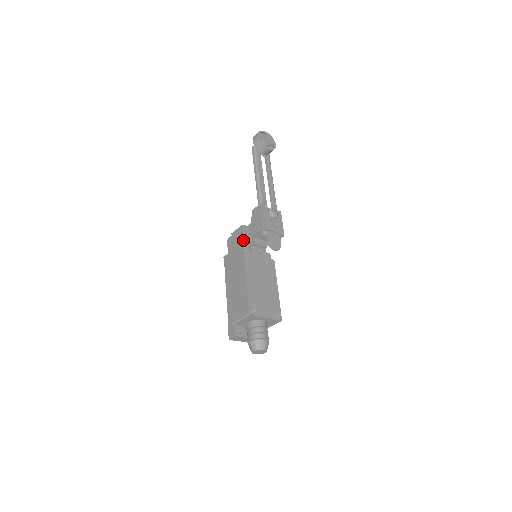
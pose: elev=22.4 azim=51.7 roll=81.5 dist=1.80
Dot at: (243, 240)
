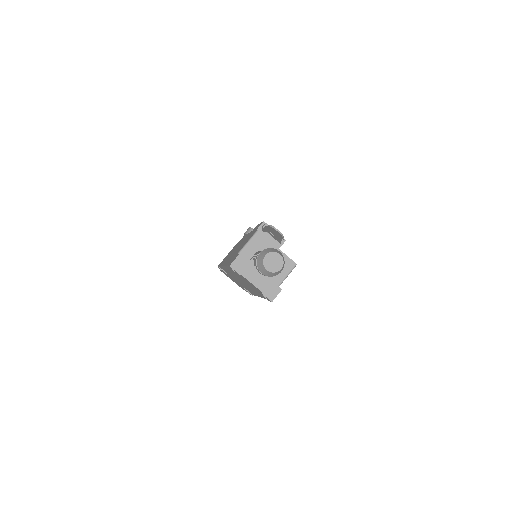
Dot at: occluded
